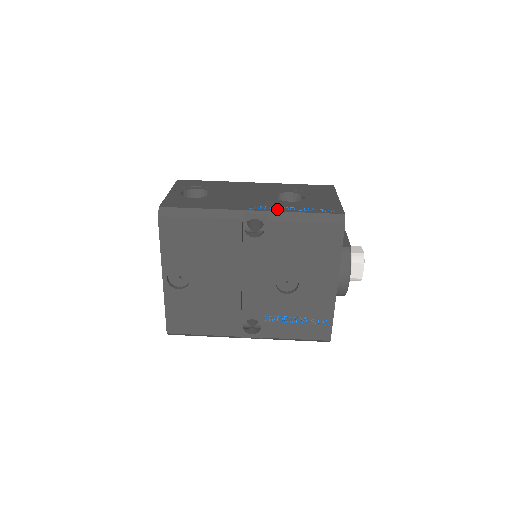
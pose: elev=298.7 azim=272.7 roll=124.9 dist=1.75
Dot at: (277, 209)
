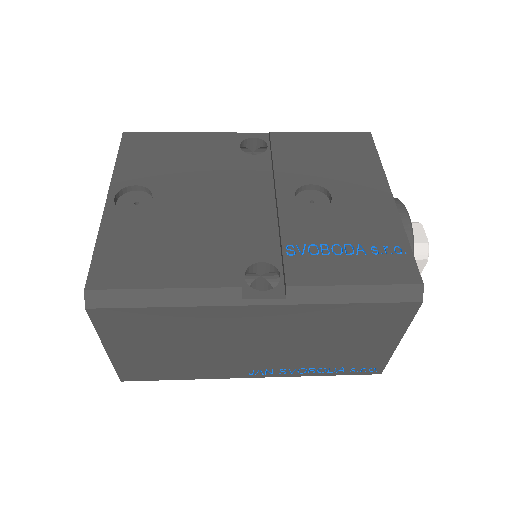
Dot at: occluded
